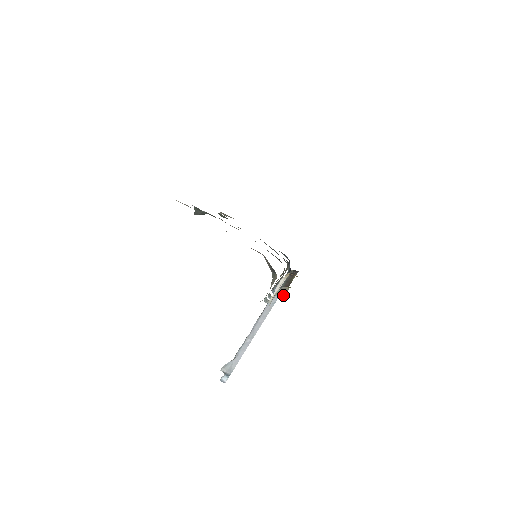
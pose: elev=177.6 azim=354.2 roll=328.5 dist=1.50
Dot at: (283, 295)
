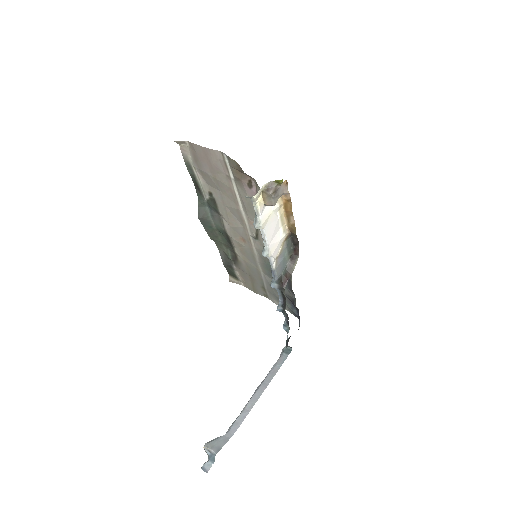
Dot at: (271, 191)
